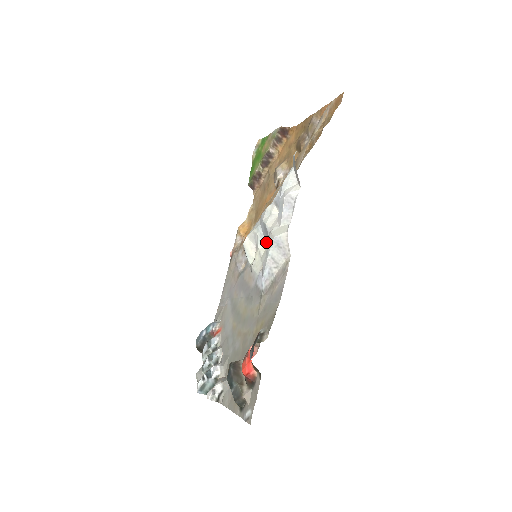
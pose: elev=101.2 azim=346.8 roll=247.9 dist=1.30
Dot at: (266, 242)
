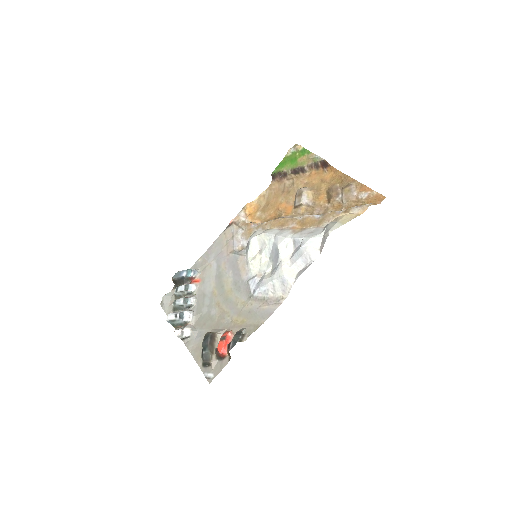
Dot at: (271, 258)
